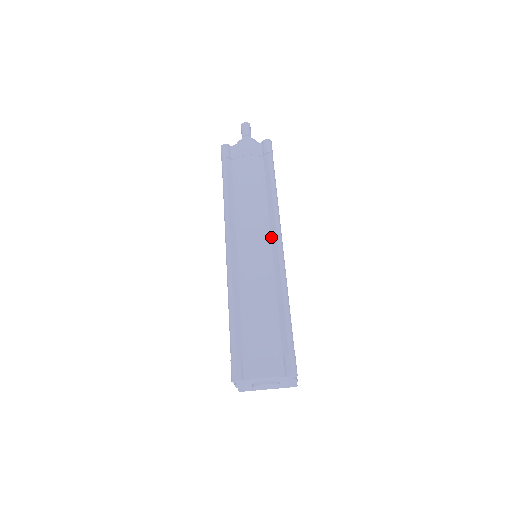
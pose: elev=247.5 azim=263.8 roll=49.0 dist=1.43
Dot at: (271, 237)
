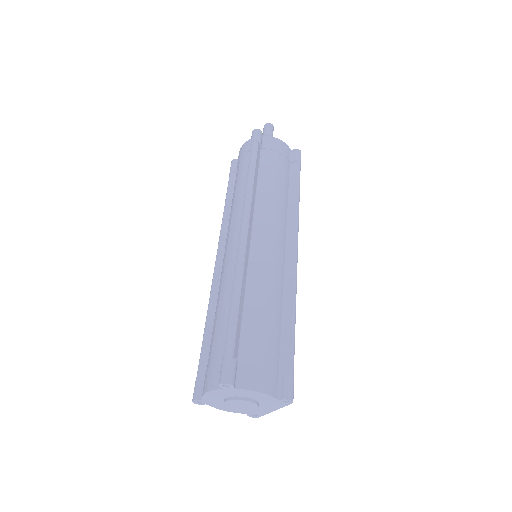
Dot at: occluded
